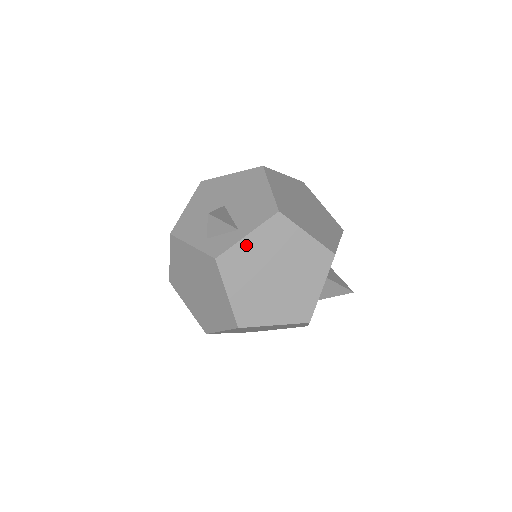
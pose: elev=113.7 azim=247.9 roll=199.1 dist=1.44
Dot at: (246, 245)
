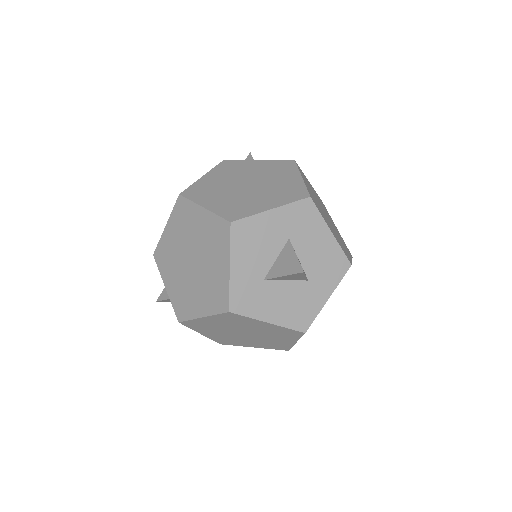
Dot at: (251, 164)
